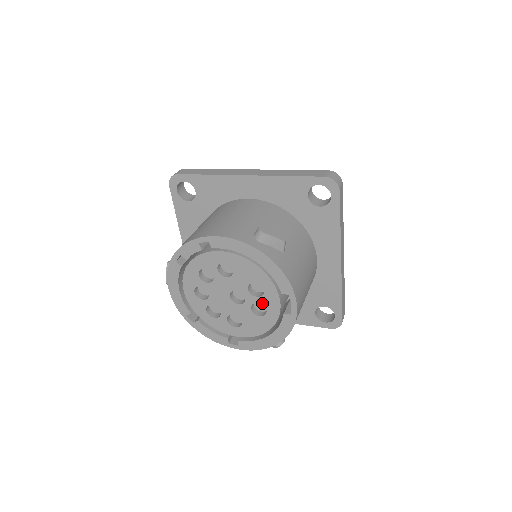
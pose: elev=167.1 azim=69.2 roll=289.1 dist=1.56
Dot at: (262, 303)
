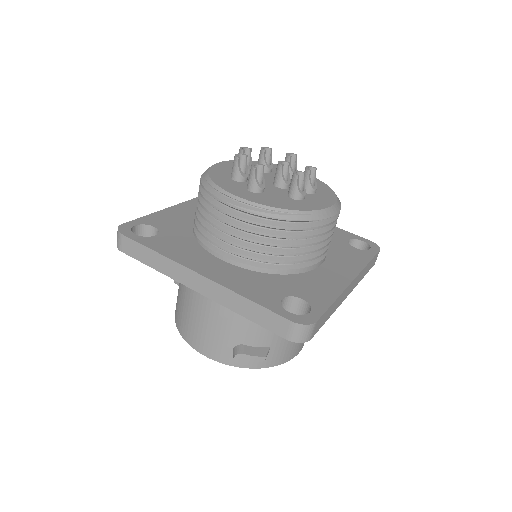
Dot at: occluded
